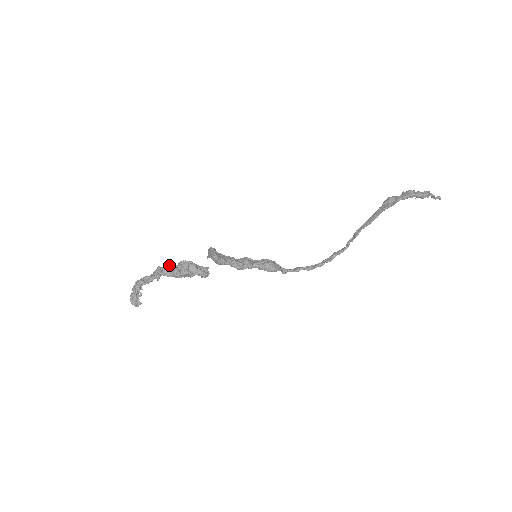
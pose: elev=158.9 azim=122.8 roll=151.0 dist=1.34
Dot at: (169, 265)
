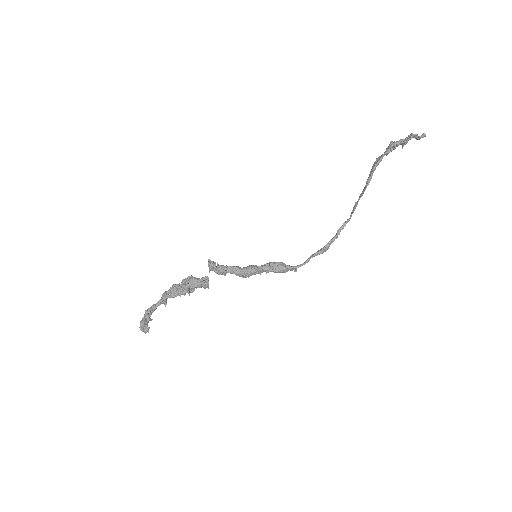
Dot at: (172, 286)
